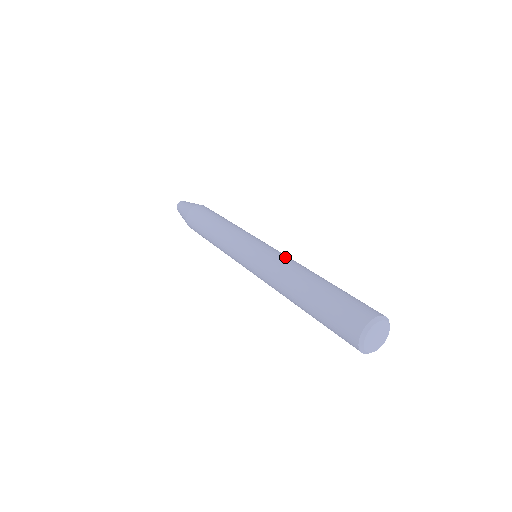
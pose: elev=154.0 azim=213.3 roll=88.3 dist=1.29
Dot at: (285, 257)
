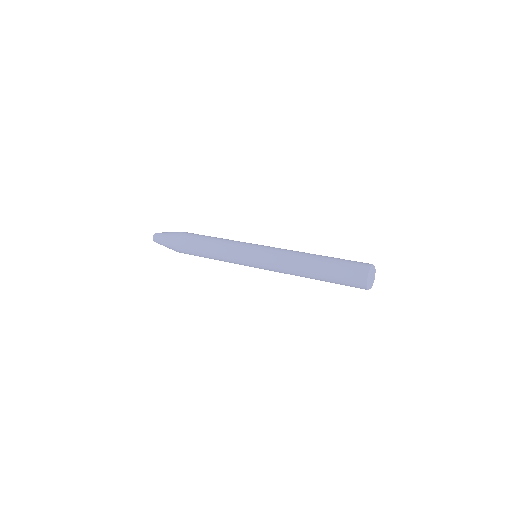
Dot at: (282, 255)
